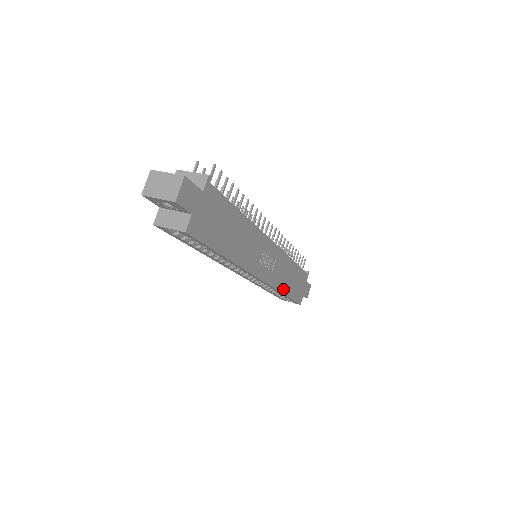
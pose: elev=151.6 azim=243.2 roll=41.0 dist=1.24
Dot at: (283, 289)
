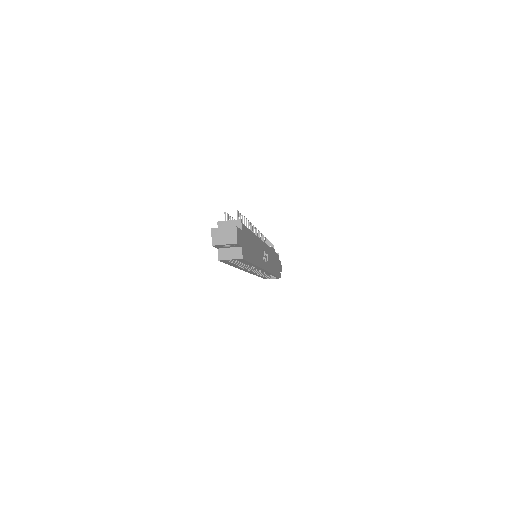
Dot at: (273, 272)
